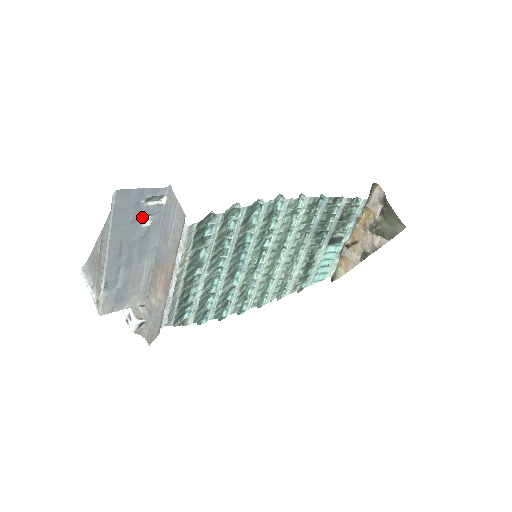
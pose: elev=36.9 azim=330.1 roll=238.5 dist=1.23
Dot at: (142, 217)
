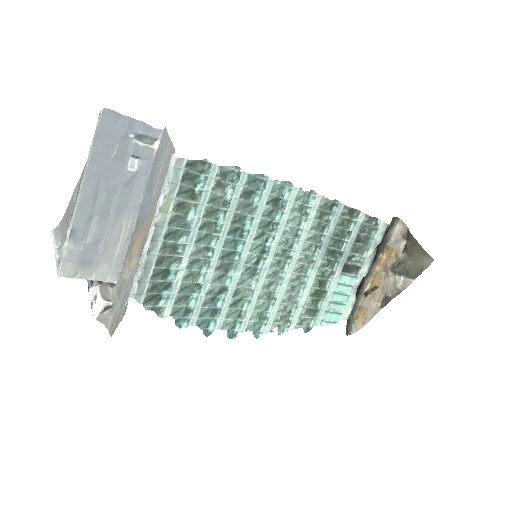
Dot at: (128, 157)
